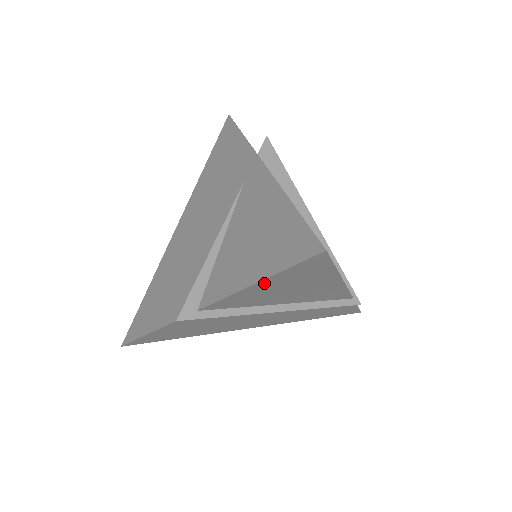
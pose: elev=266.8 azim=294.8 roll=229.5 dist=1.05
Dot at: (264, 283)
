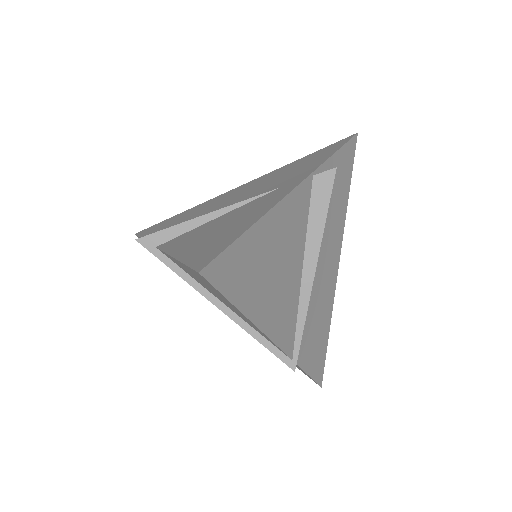
Dot at: occluded
